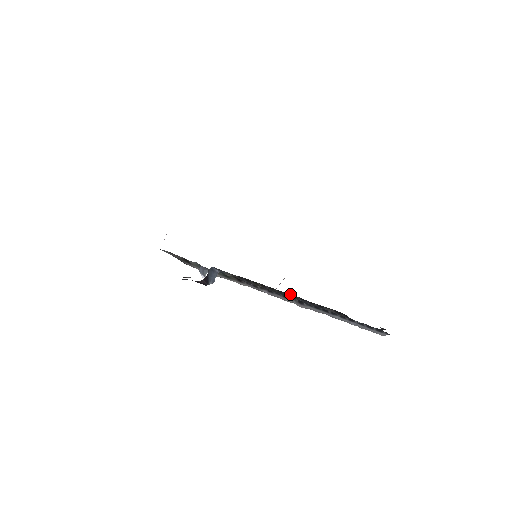
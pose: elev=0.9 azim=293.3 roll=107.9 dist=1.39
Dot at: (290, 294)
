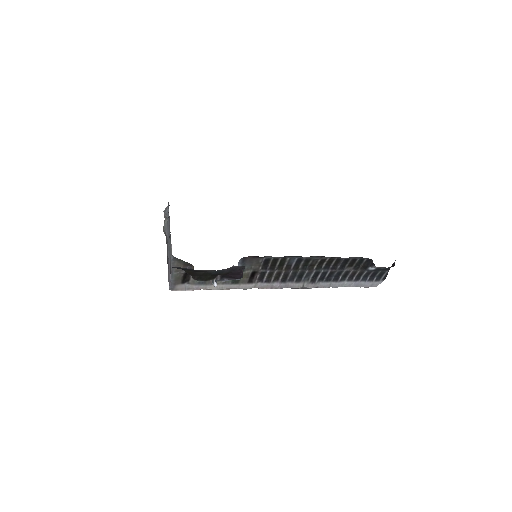
Dot at: (316, 266)
